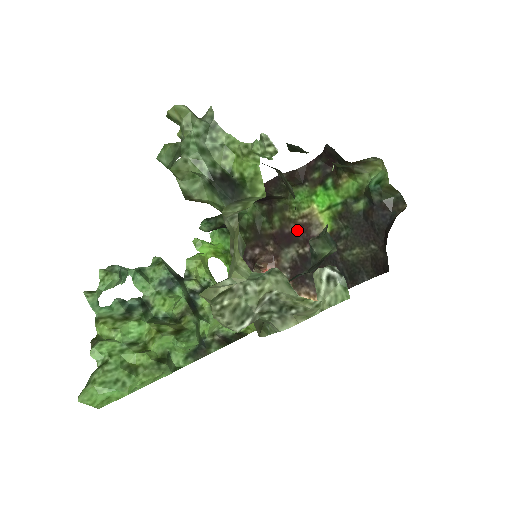
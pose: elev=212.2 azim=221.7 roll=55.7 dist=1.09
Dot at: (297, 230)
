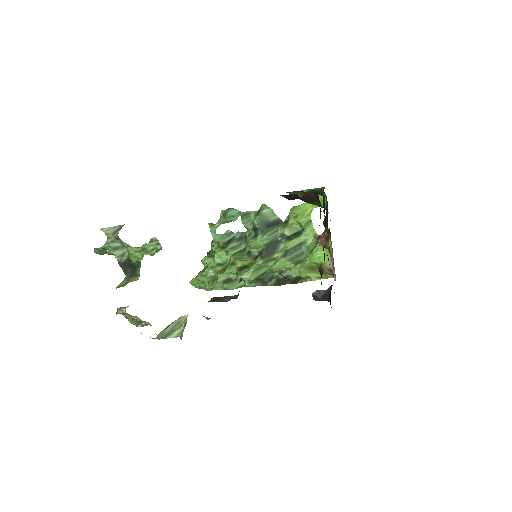
Dot at: occluded
